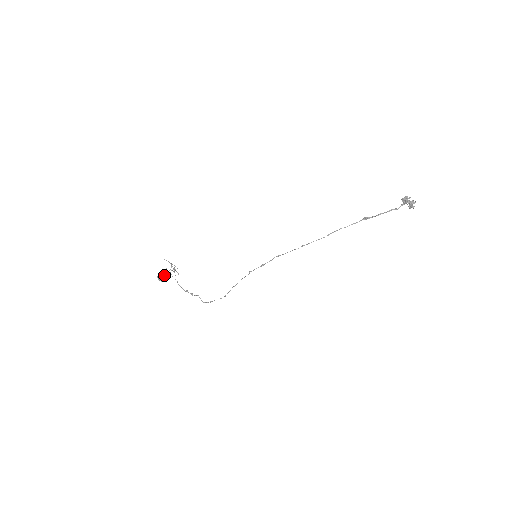
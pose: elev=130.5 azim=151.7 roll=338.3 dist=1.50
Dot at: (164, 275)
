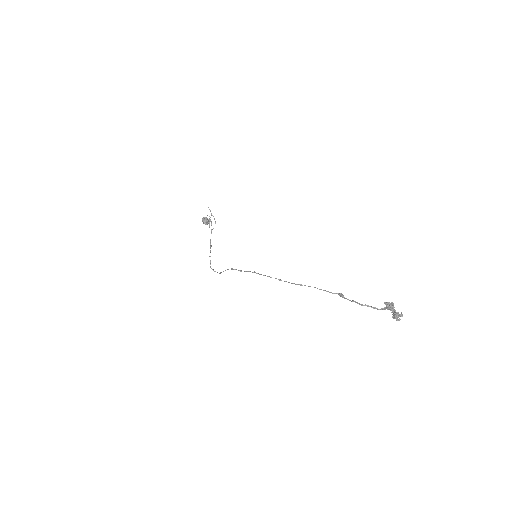
Dot at: occluded
